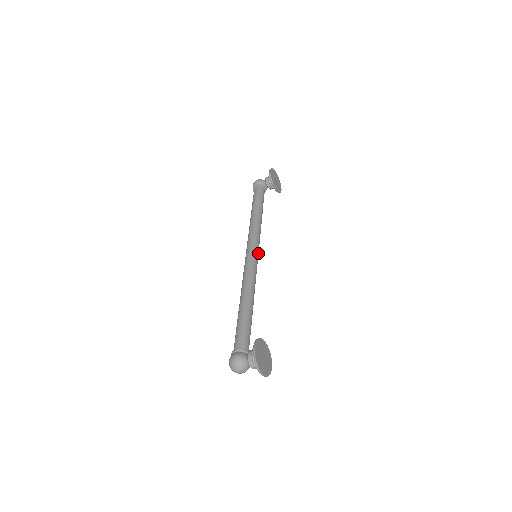
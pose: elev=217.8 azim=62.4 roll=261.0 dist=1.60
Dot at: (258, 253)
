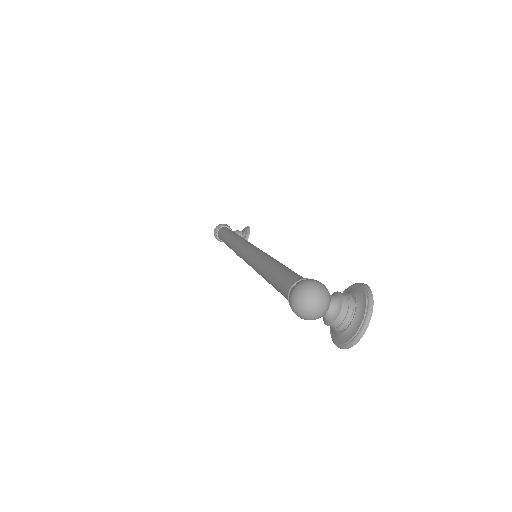
Dot at: occluded
